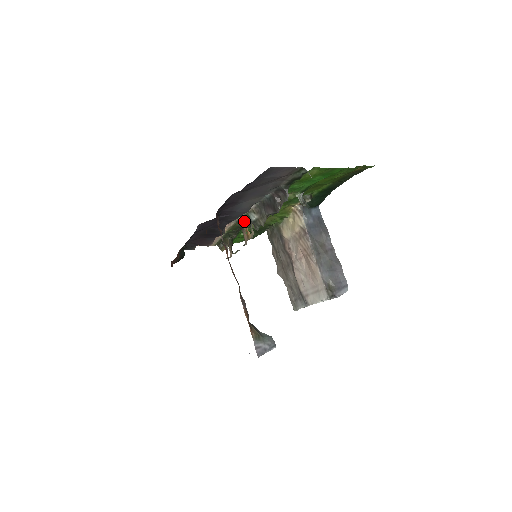
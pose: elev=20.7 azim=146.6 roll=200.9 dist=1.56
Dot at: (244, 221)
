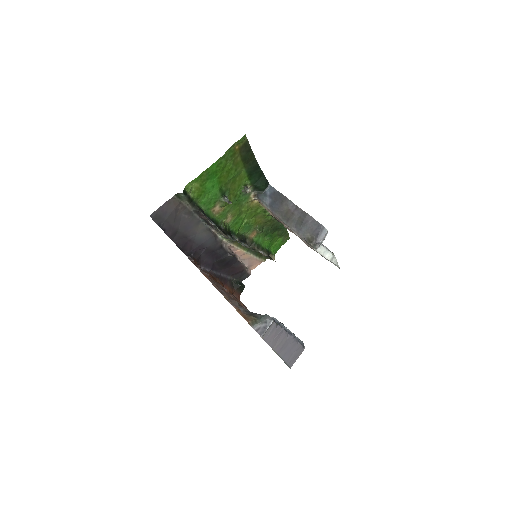
Dot at: occluded
